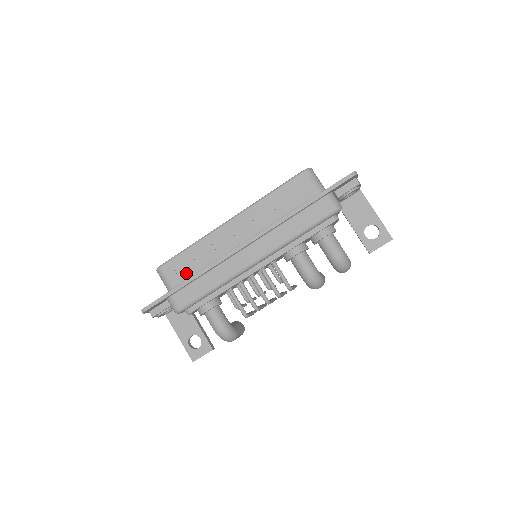
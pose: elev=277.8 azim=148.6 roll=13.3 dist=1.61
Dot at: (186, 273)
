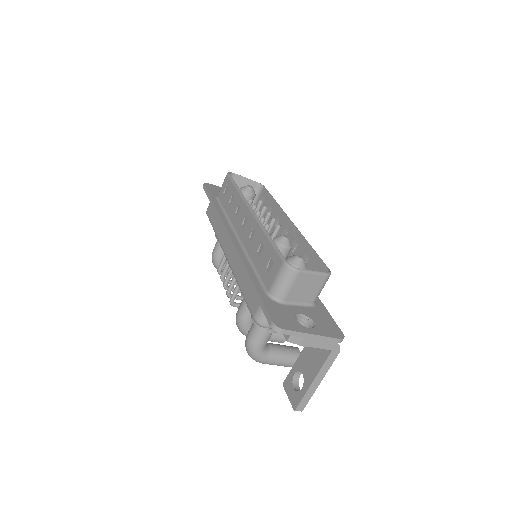
Dot at: (224, 199)
